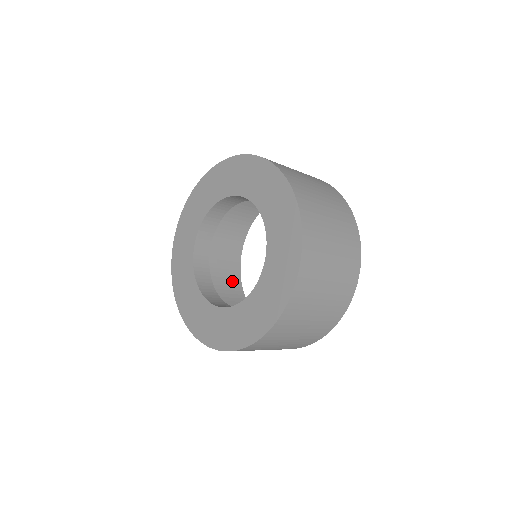
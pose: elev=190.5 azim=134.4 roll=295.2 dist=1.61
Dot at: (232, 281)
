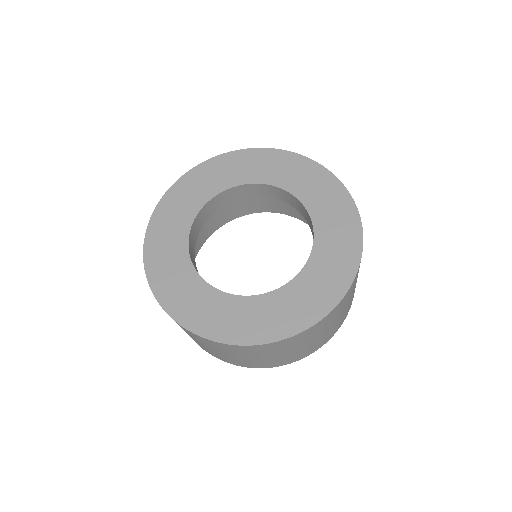
Dot at: occluded
